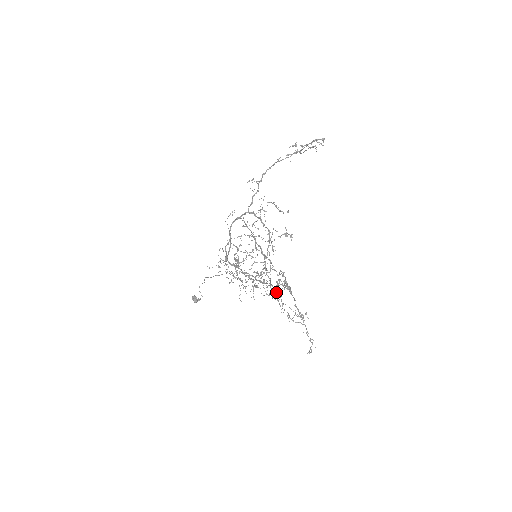
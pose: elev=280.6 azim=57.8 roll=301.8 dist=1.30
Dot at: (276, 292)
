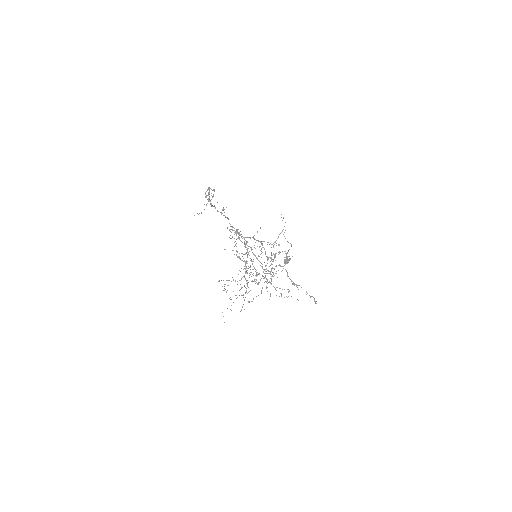
Dot at: occluded
